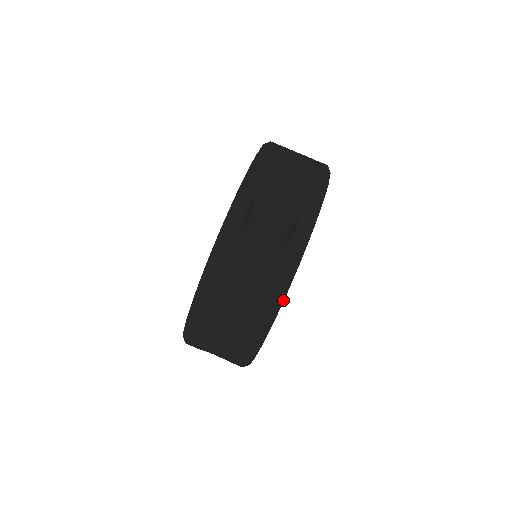
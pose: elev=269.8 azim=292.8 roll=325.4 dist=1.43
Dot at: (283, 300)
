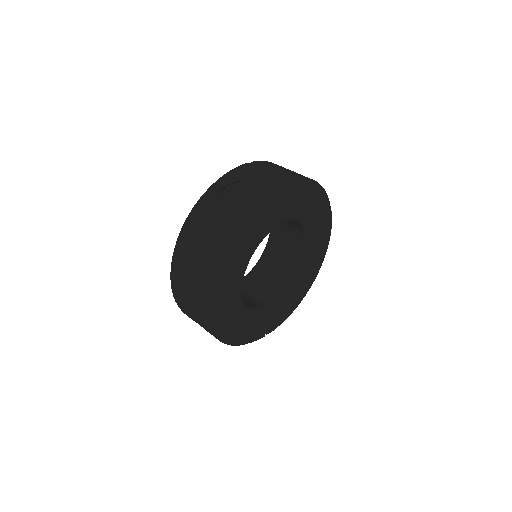
Dot at: (219, 267)
